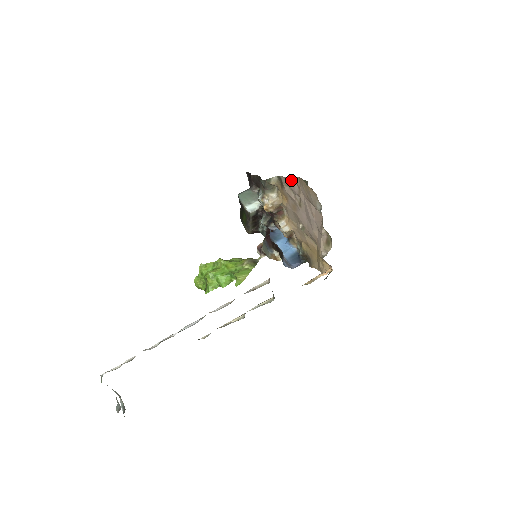
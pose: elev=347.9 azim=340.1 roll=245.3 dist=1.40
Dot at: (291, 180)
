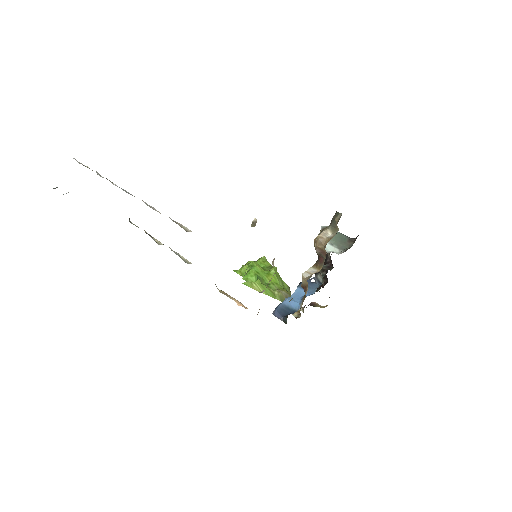
Dot at: occluded
